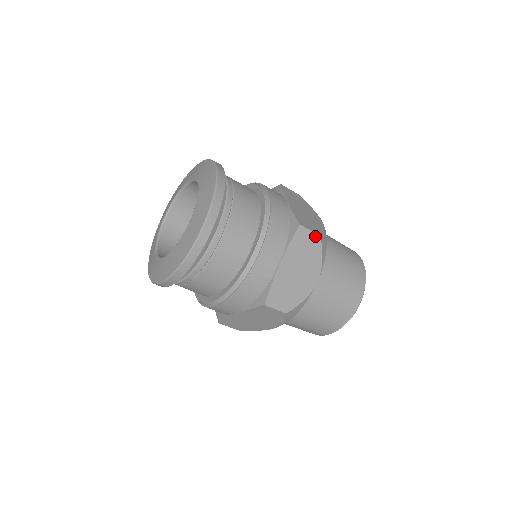
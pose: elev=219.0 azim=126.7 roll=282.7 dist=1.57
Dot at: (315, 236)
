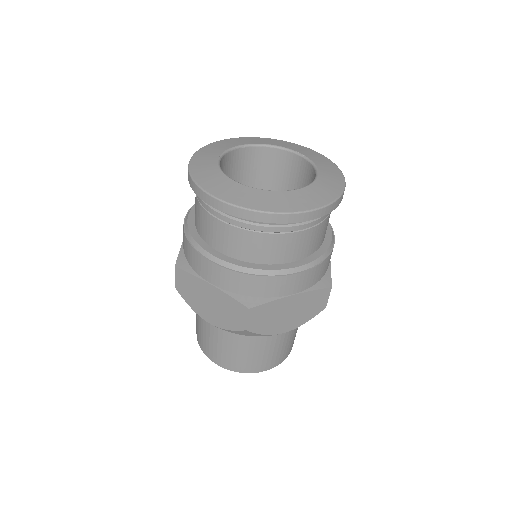
Dot at: occluded
